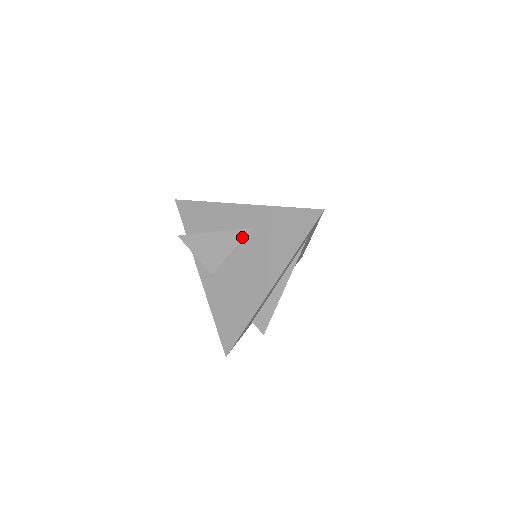
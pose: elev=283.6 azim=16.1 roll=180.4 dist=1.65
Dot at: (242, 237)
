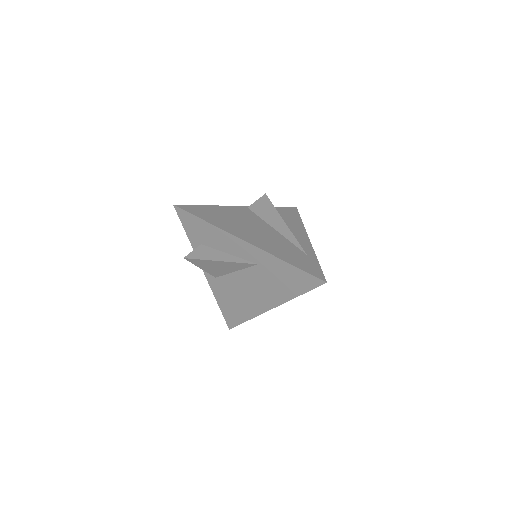
Dot at: (246, 267)
